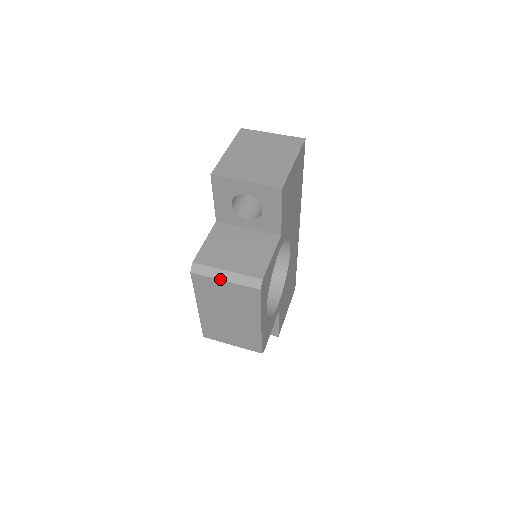
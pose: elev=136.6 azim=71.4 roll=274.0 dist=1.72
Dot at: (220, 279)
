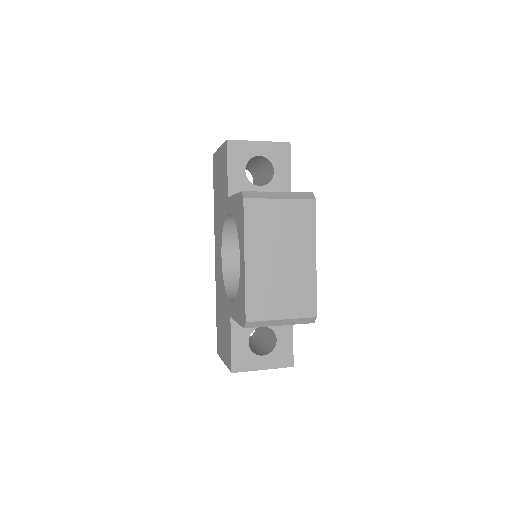
Dot at: (275, 198)
